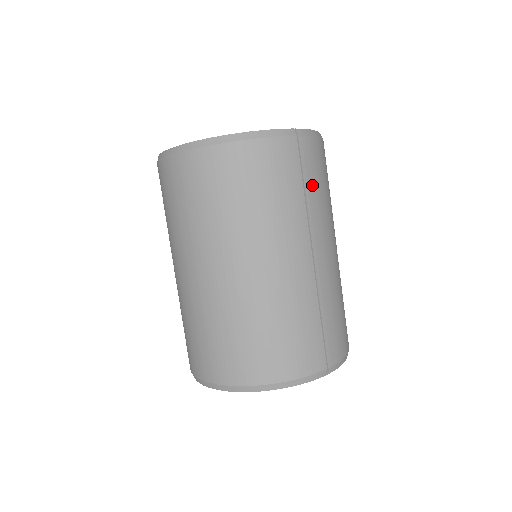
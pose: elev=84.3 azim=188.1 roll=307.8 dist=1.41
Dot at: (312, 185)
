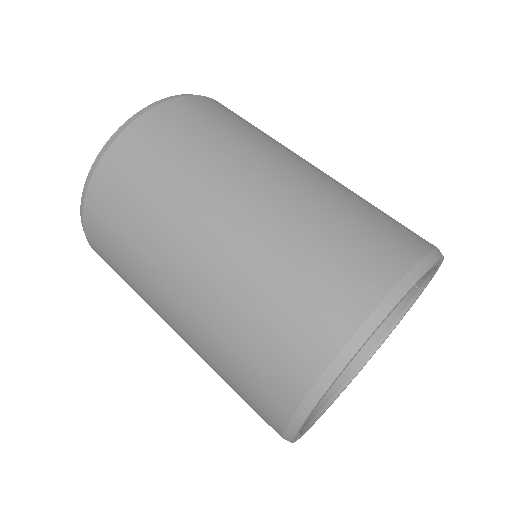
Dot at: occluded
